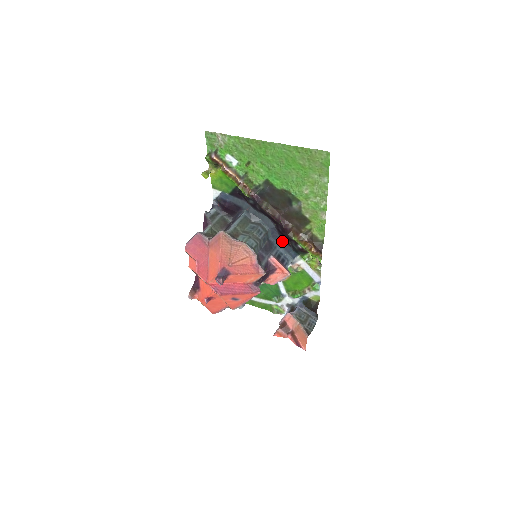
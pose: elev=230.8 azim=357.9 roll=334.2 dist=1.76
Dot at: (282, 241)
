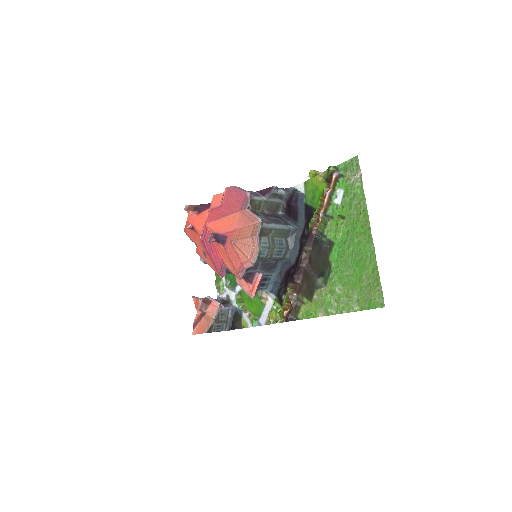
Dot at: (282, 275)
